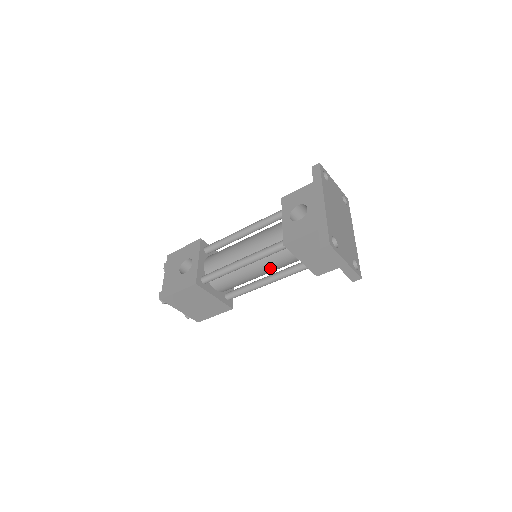
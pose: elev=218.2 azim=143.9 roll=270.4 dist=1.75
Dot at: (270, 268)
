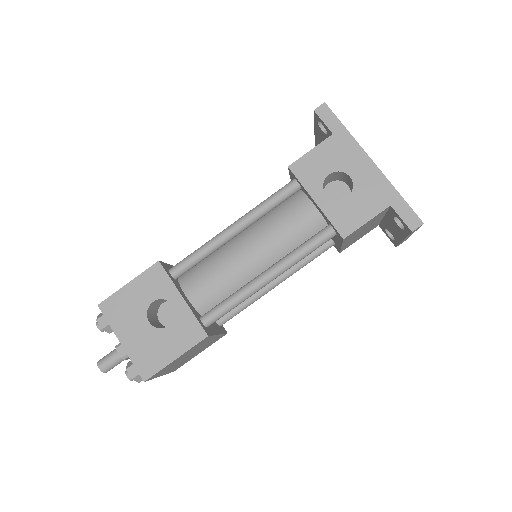
Dot at: occluded
